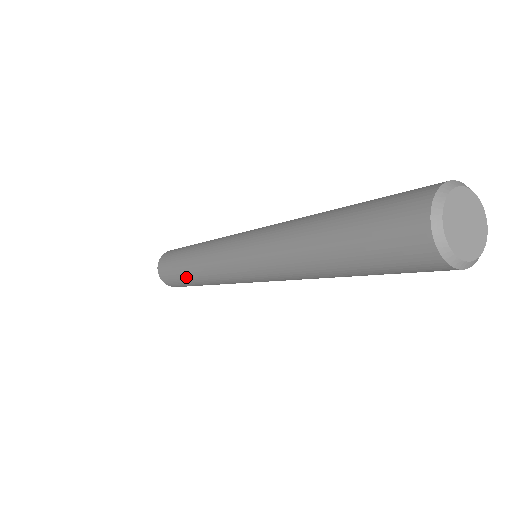
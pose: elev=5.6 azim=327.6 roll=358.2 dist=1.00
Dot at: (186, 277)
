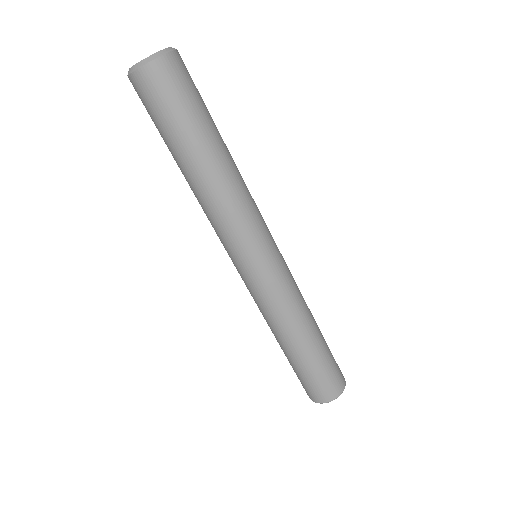
Dot at: (282, 349)
